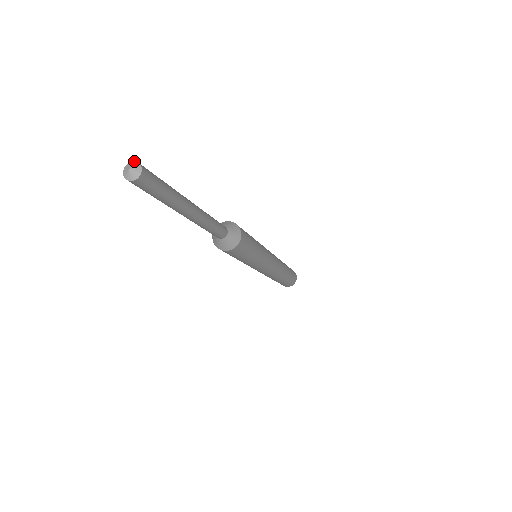
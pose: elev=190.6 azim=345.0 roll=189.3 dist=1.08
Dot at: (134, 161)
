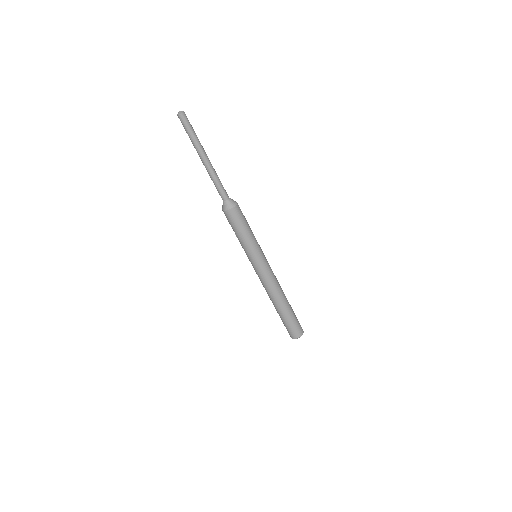
Dot at: (178, 114)
